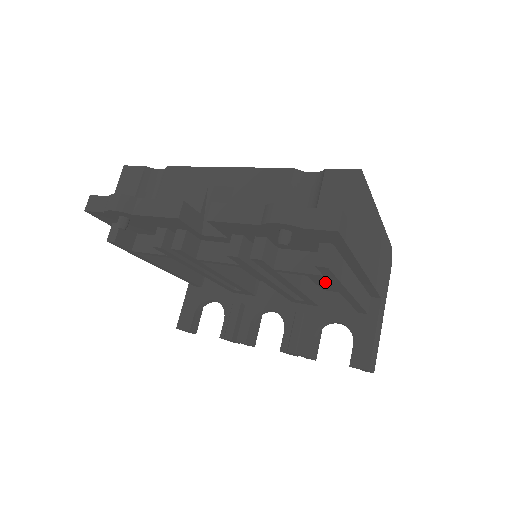
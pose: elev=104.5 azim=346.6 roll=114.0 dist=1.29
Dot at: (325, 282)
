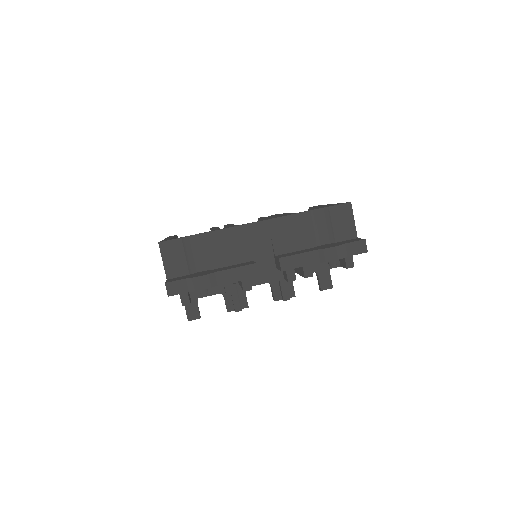
Dot at: occluded
